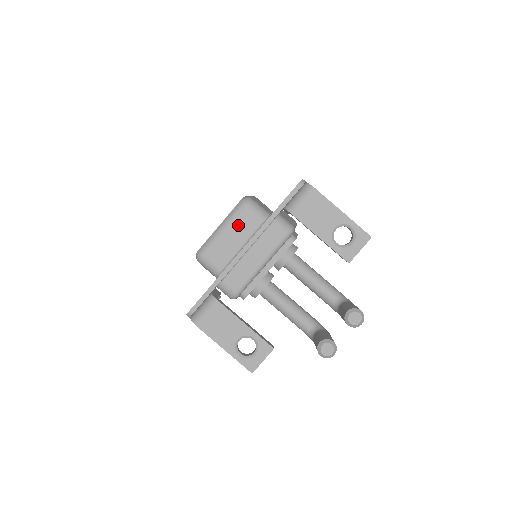
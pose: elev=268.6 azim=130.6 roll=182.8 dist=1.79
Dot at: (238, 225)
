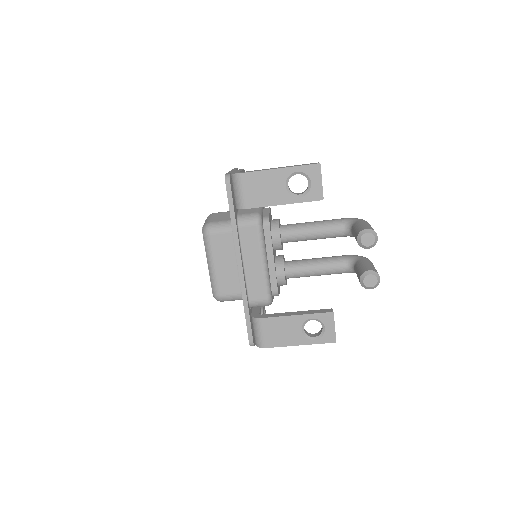
Dot at: (219, 252)
